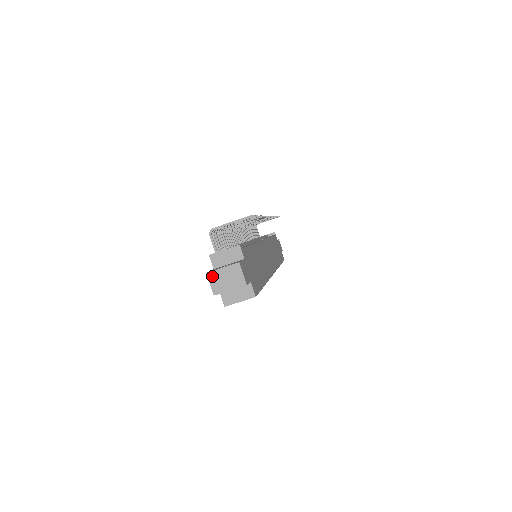
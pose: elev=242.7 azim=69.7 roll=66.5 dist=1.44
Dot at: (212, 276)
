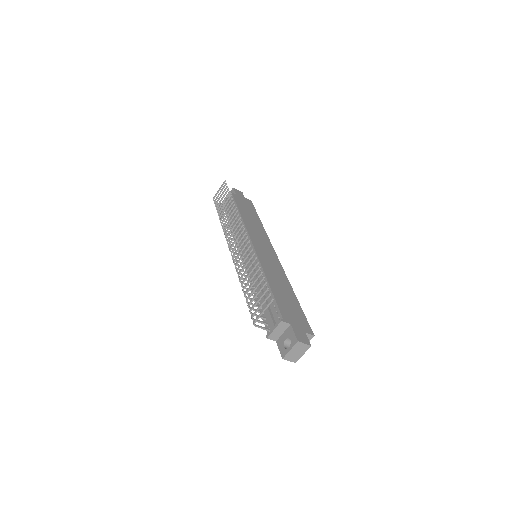
Dot at: (287, 358)
